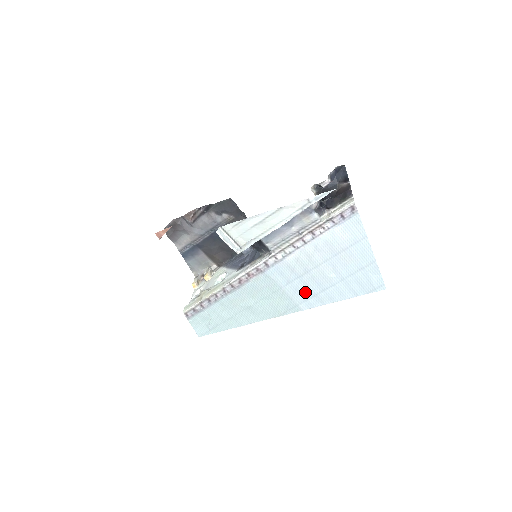
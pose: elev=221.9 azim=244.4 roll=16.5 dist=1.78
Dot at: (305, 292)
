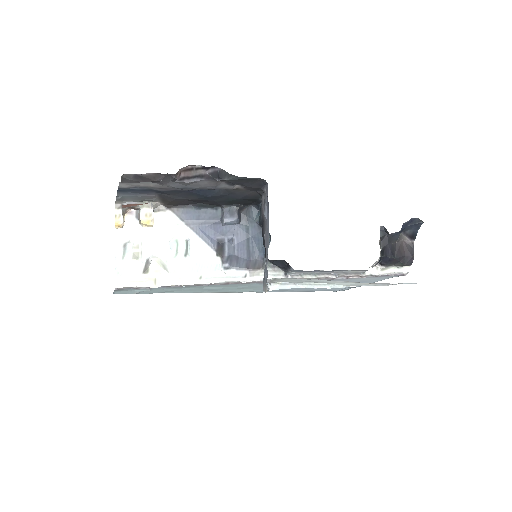
Dot at: (279, 289)
